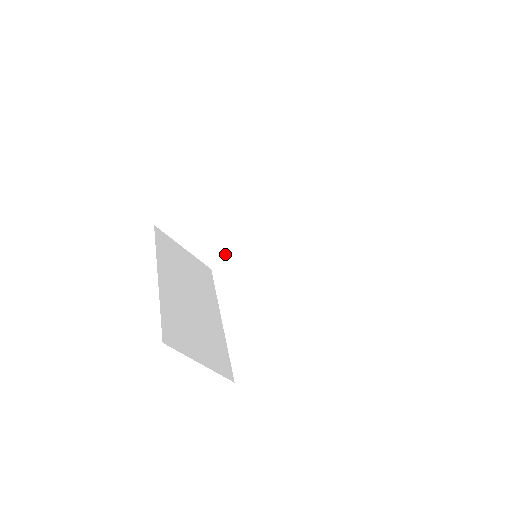
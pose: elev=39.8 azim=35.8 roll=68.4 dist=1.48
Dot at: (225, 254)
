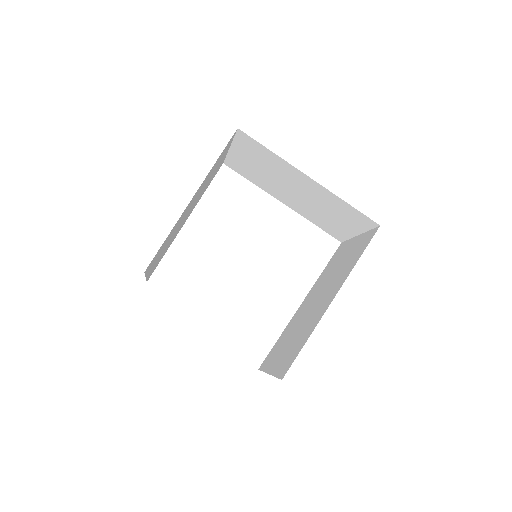
Dot at: (244, 174)
